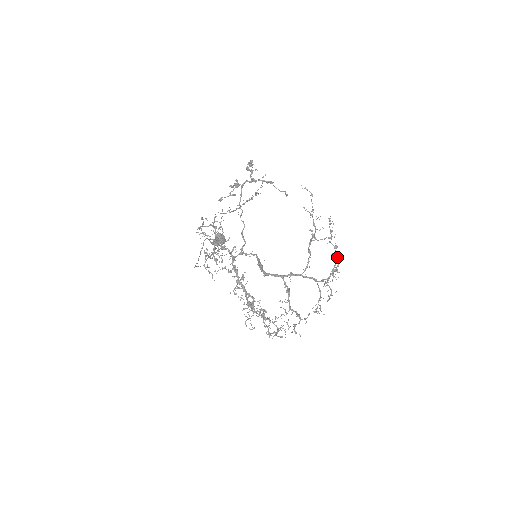
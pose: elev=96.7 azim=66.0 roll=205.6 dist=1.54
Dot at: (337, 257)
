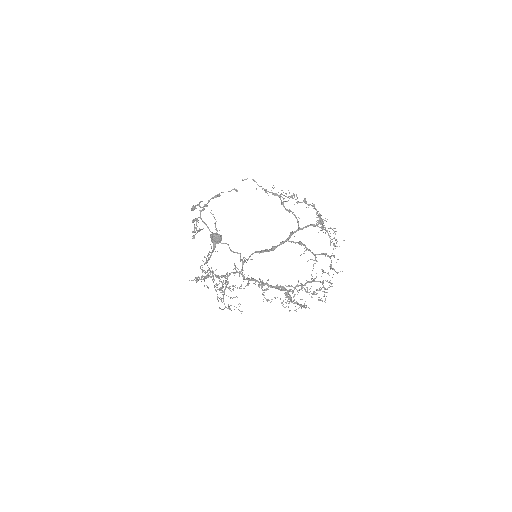
Dot at: occluded
